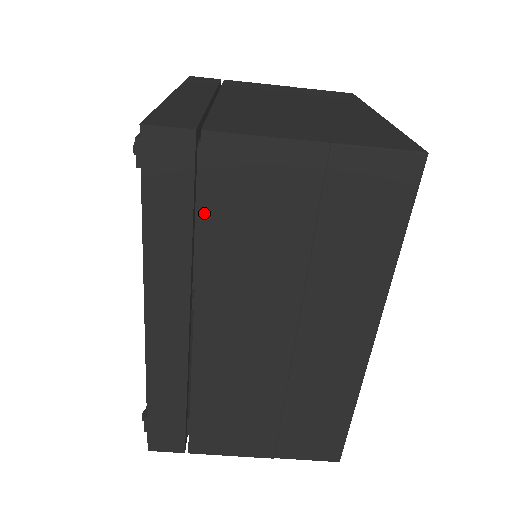
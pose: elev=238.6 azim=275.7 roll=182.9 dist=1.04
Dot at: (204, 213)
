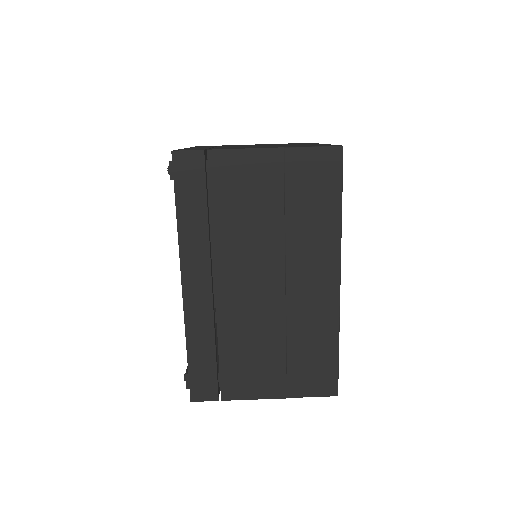
Dot at: (214, 202)
